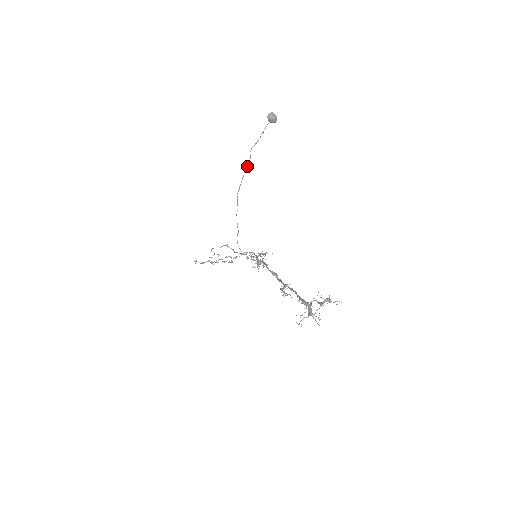
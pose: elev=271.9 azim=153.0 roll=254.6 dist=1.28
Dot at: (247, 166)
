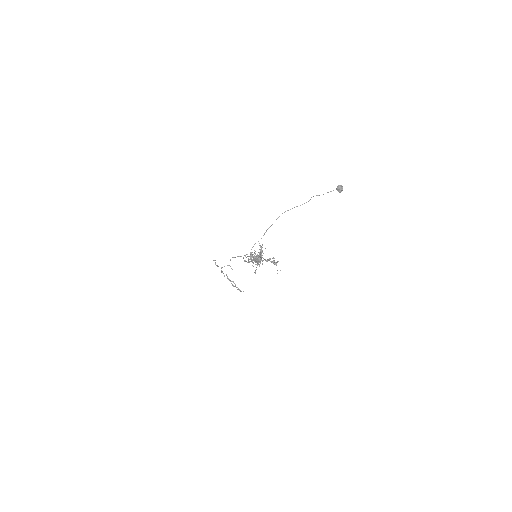
Dot at: (302, 204)
